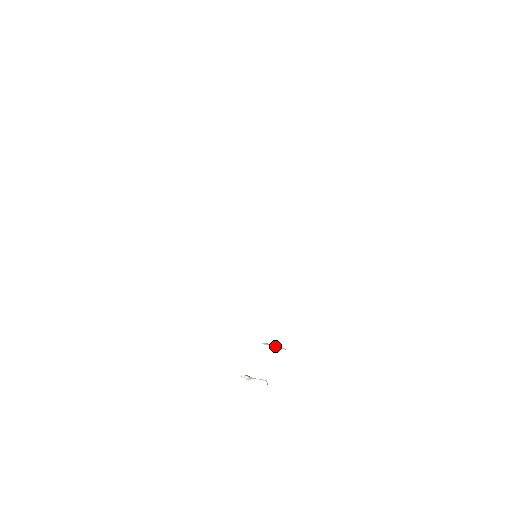
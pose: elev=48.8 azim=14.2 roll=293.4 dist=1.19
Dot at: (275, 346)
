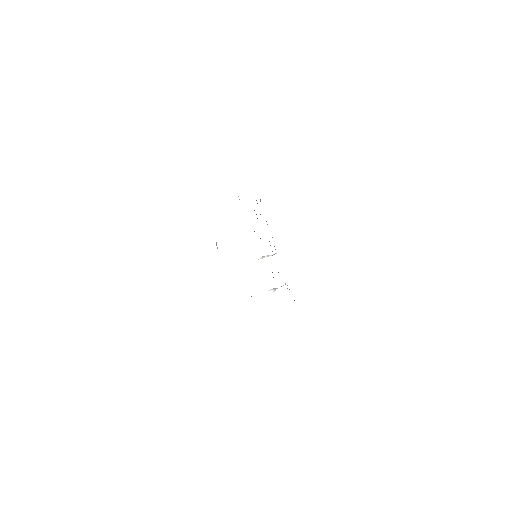
Dot at: occluded
